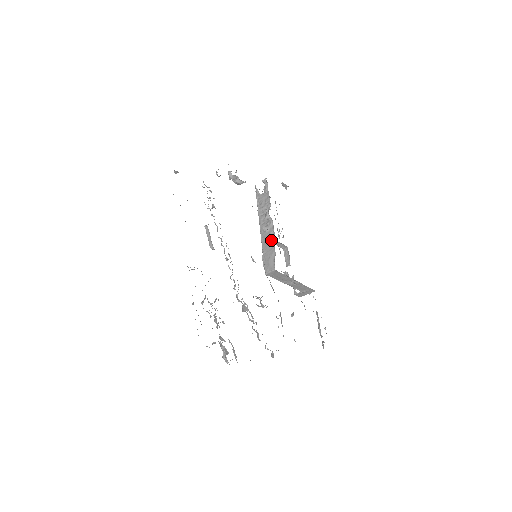
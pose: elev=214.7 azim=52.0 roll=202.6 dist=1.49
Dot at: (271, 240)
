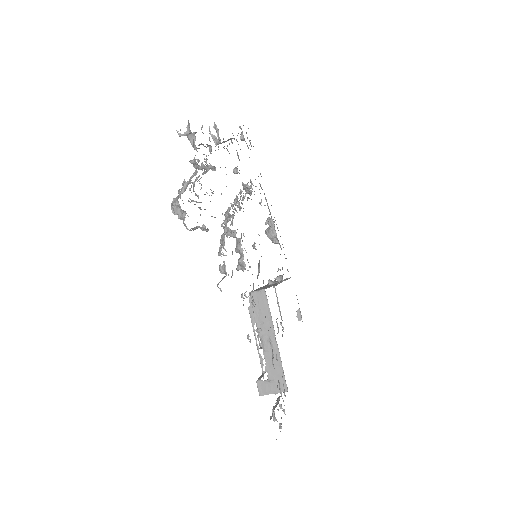
Dot at: occluded
